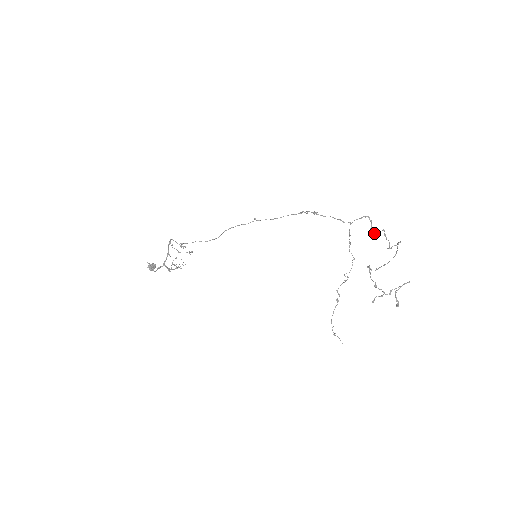
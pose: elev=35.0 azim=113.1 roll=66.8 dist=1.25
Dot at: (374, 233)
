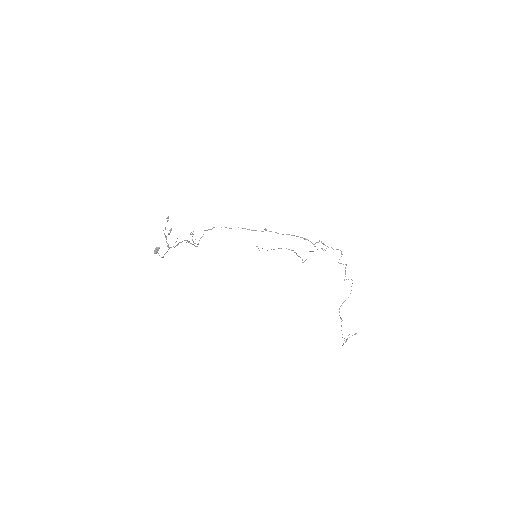
Dot at: occluded
